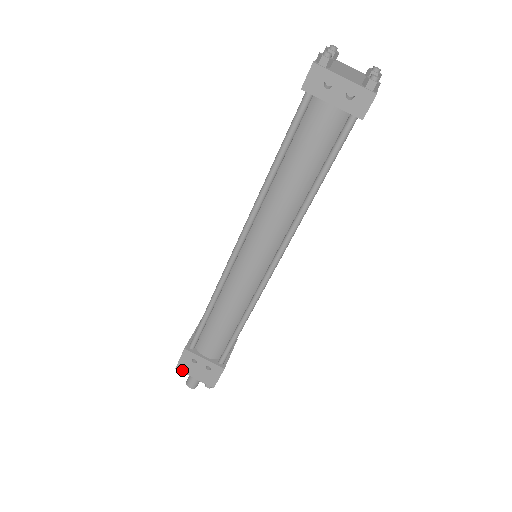
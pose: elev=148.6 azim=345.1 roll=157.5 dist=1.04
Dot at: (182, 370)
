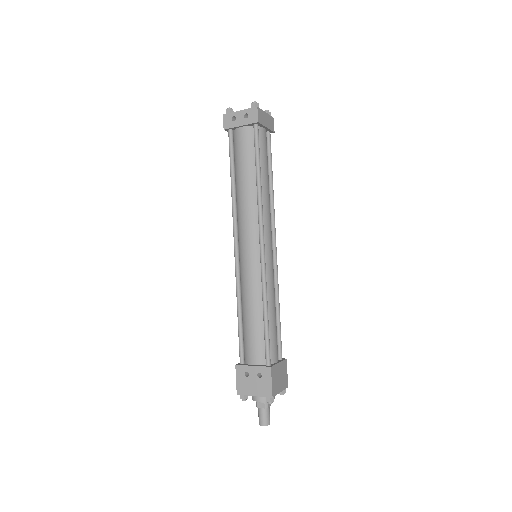
Dot at: (242, 392)
